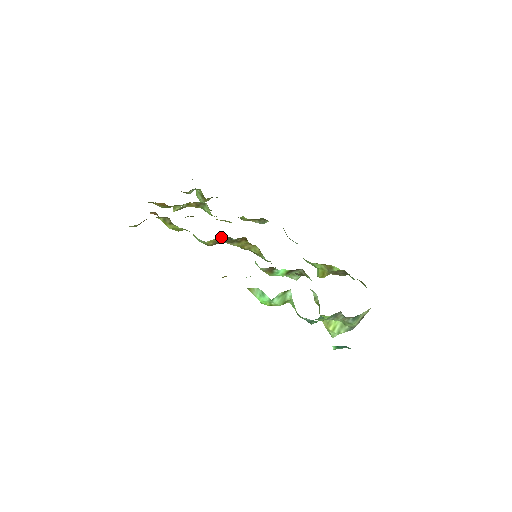
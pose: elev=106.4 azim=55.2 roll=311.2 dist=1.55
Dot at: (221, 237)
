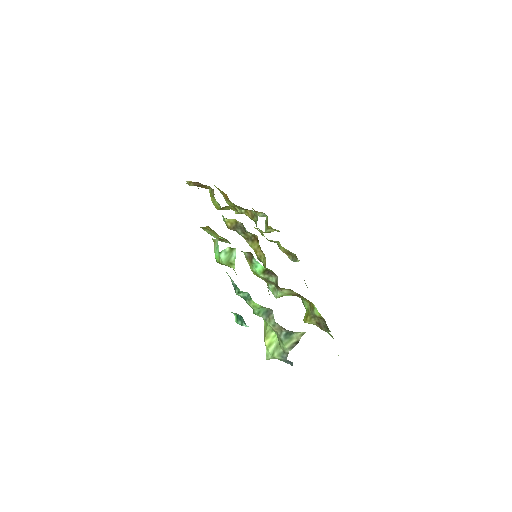
Dot at: (238, 221)
